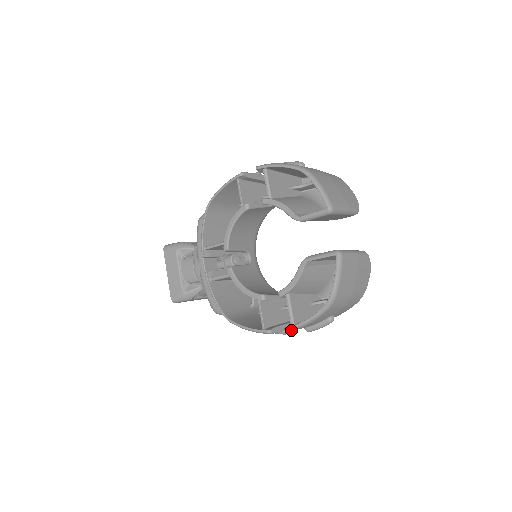
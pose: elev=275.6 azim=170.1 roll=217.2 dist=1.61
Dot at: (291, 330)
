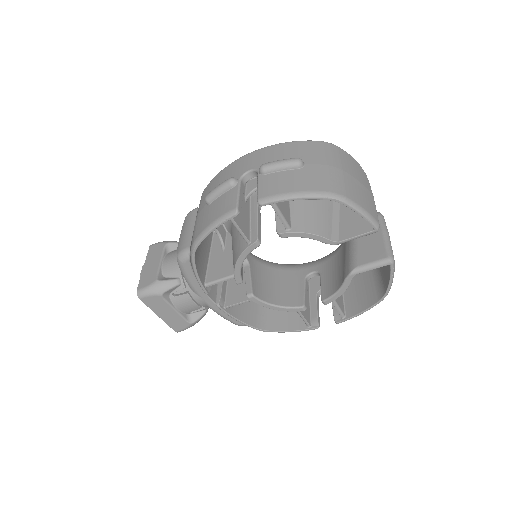
Dot at: (343, 321)
